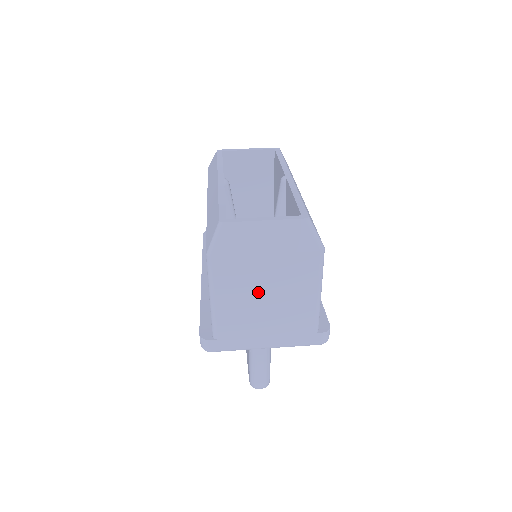
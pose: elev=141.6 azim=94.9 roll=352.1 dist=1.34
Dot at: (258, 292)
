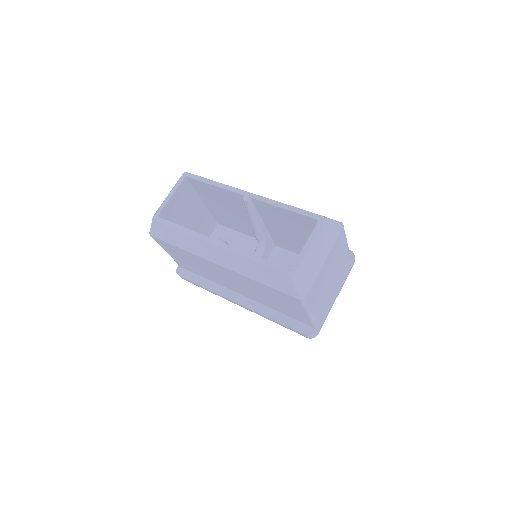
Dot at: (327, 282)
